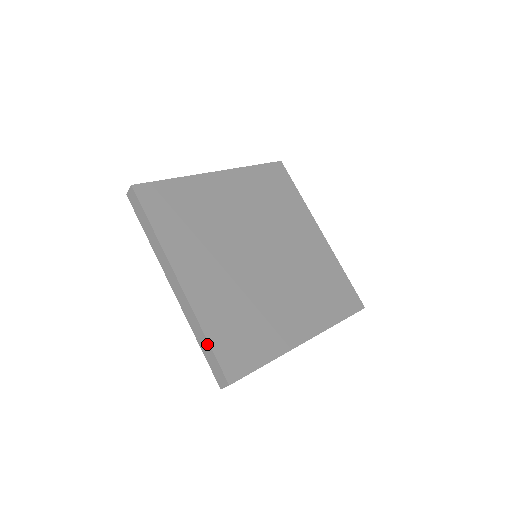
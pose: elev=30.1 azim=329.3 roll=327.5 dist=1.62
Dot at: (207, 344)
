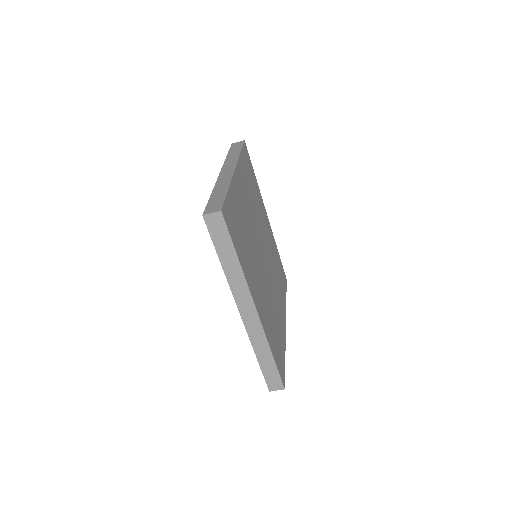
Dot at: (272, 361)
